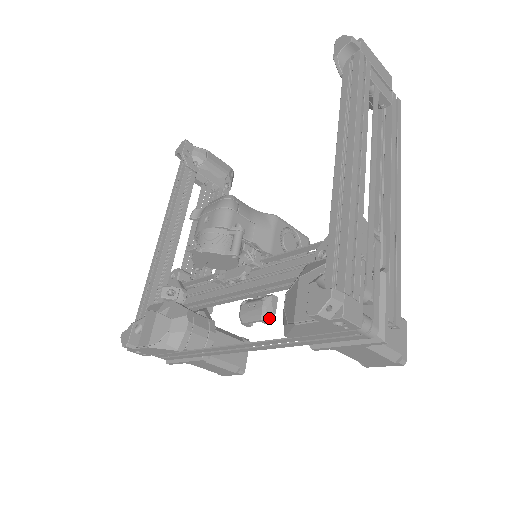
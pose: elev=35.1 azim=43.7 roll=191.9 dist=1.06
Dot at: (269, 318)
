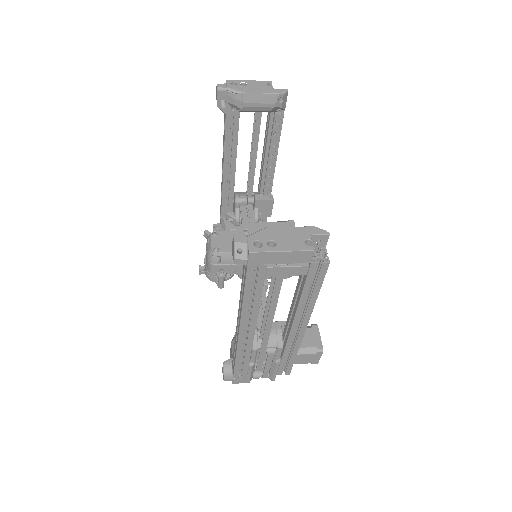
Dot at: occluded
